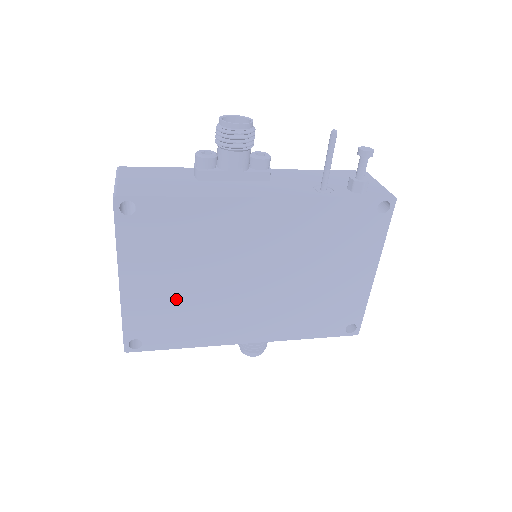
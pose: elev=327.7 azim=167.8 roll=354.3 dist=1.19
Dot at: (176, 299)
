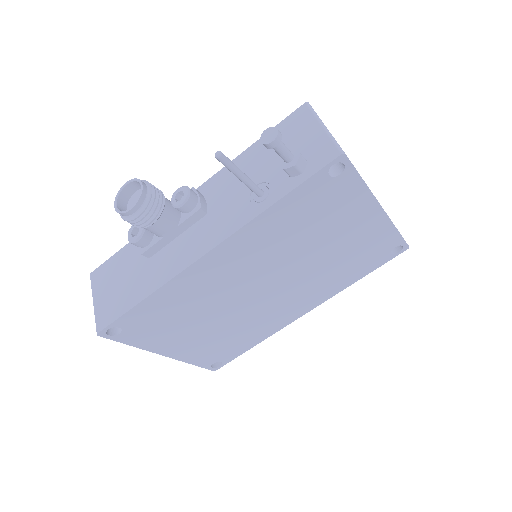
Dot at: (215, 335)
